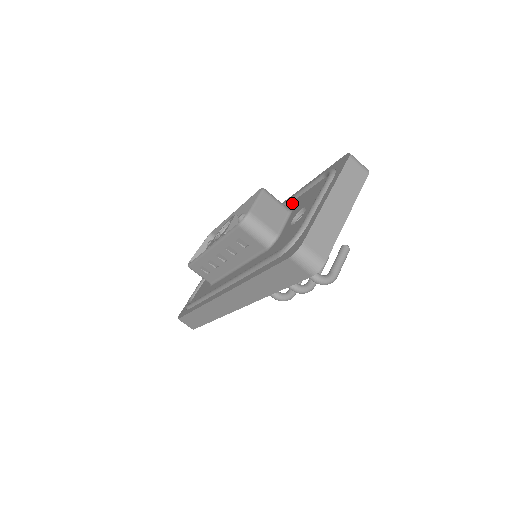
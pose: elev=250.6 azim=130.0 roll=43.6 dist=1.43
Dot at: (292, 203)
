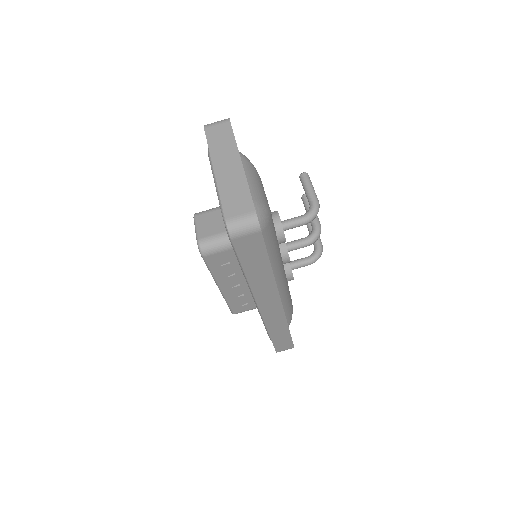
Dot at: occluded
